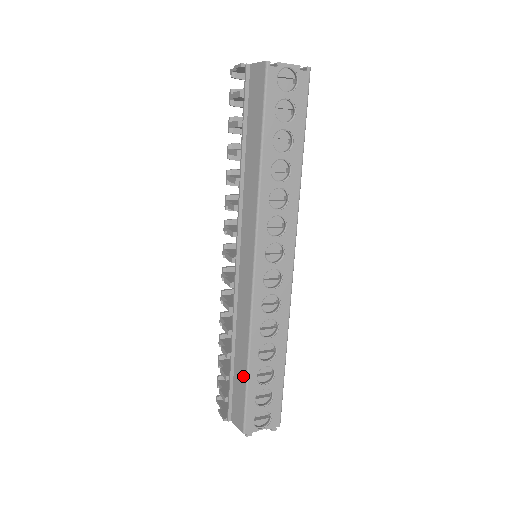
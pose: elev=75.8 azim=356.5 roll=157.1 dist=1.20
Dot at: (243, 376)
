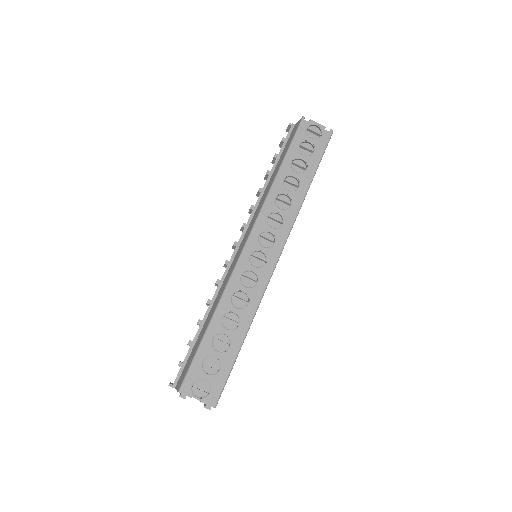
Dot at: (202, 335)
